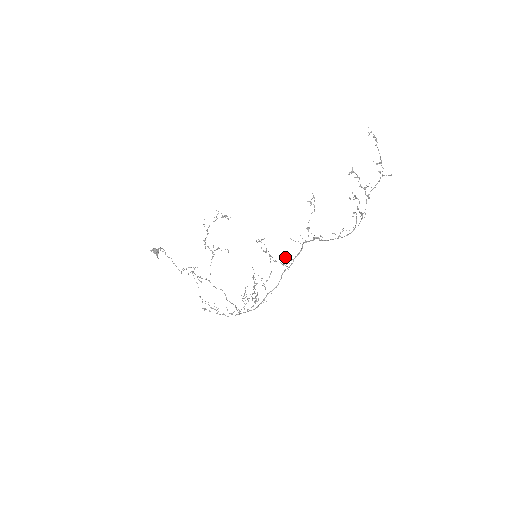
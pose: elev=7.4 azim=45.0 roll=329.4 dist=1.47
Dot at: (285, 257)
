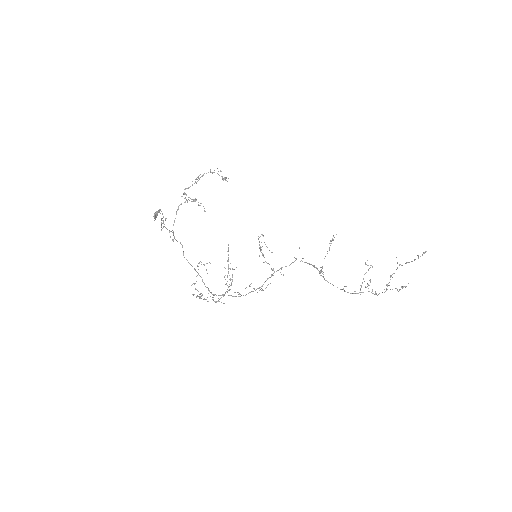
Dot at: occluded
